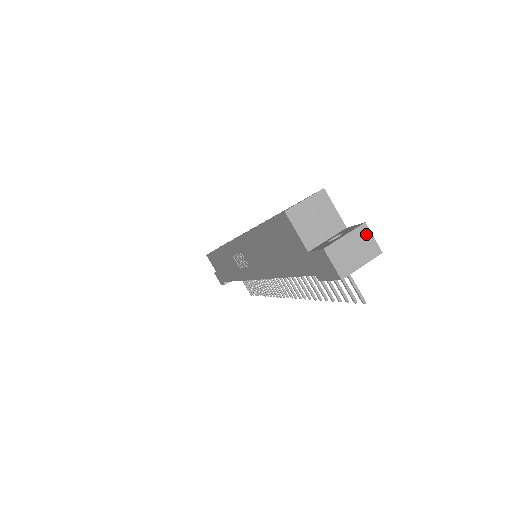
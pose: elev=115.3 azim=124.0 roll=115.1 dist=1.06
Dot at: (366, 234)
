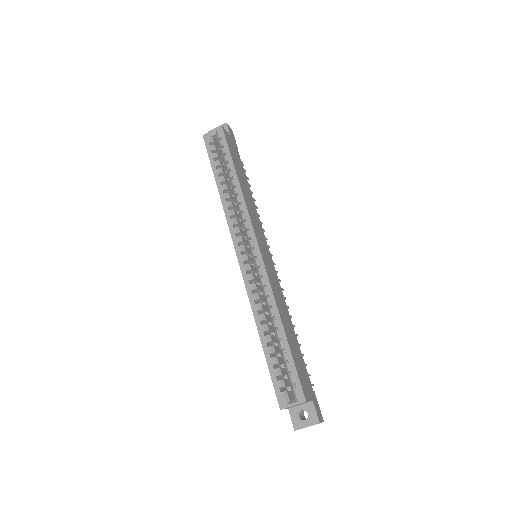
Dot at: occluded
